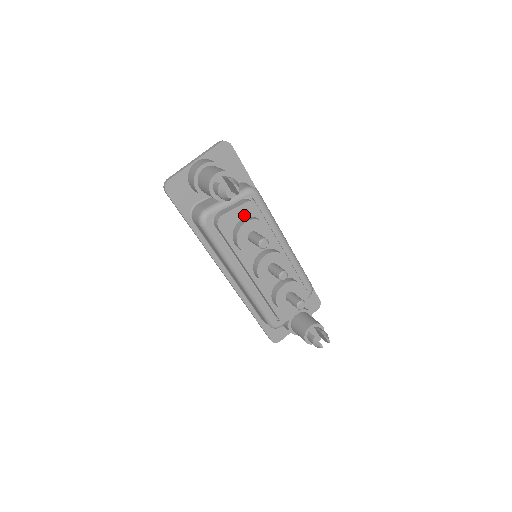
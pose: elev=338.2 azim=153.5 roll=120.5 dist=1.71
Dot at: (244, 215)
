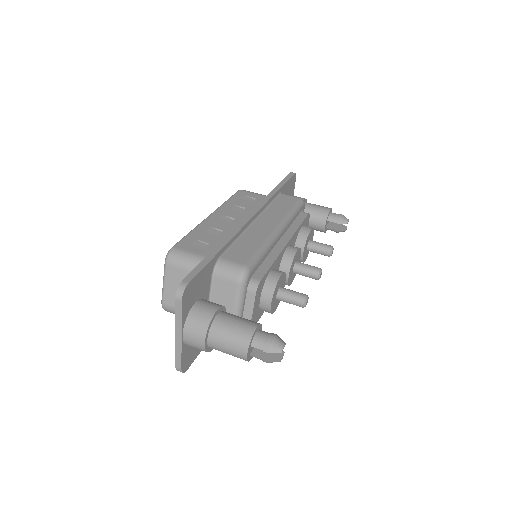
Dot at: (259, 297)
